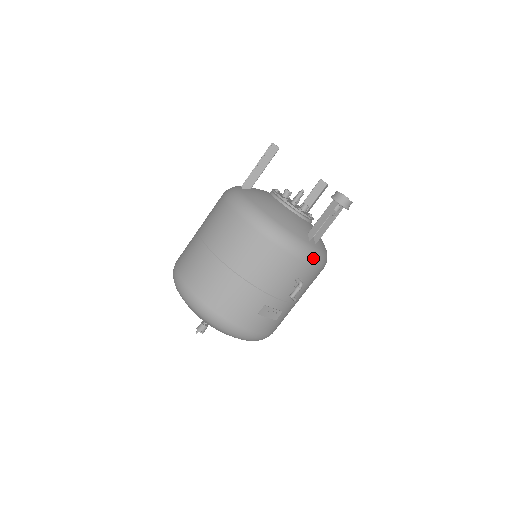
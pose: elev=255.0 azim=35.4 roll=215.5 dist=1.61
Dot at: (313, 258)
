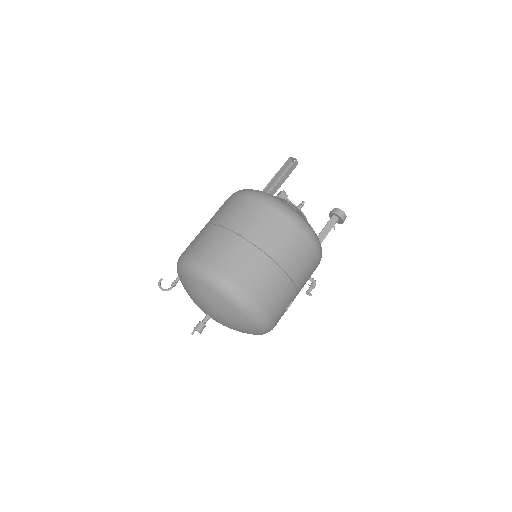
Dot at: occluded
